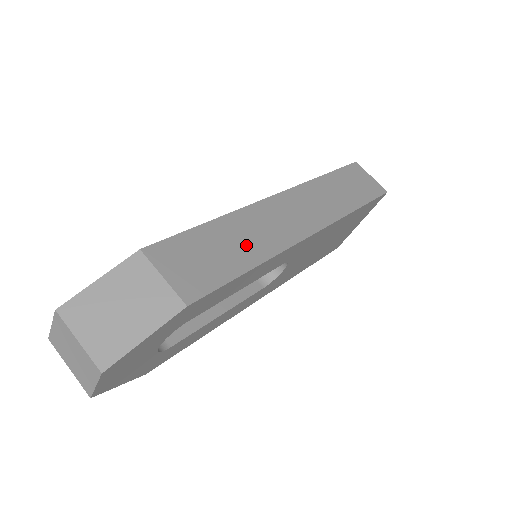
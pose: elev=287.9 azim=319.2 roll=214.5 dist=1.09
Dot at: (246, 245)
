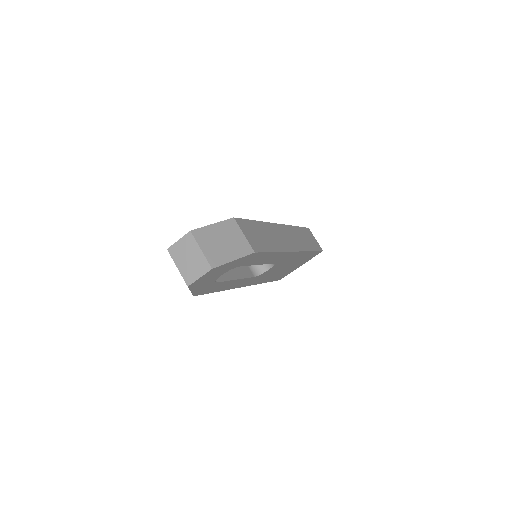
Dot at: (271, 240)
